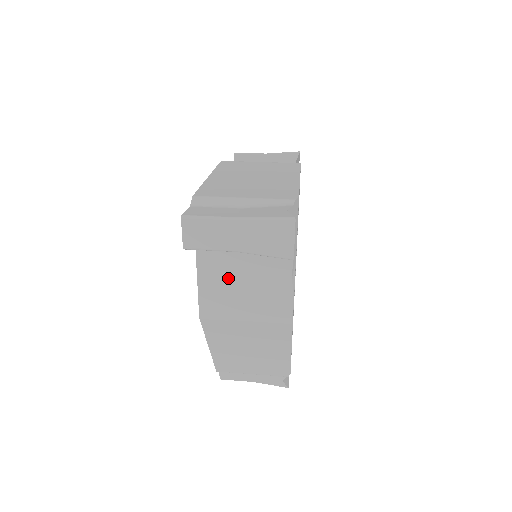
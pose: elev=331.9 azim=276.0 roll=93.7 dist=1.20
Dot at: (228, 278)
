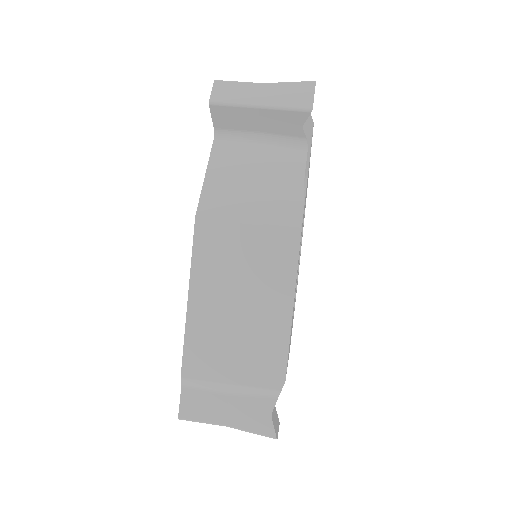
Dot at: occluded
